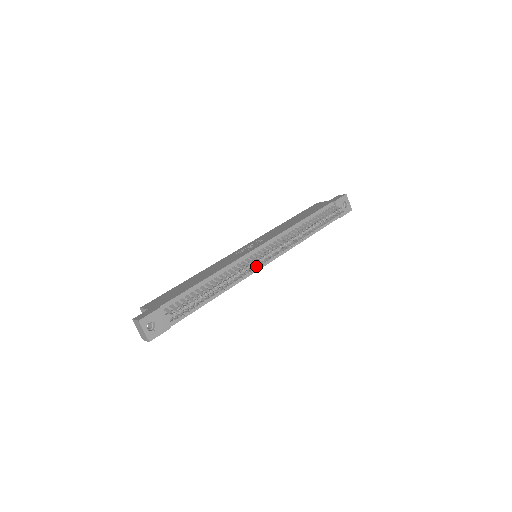
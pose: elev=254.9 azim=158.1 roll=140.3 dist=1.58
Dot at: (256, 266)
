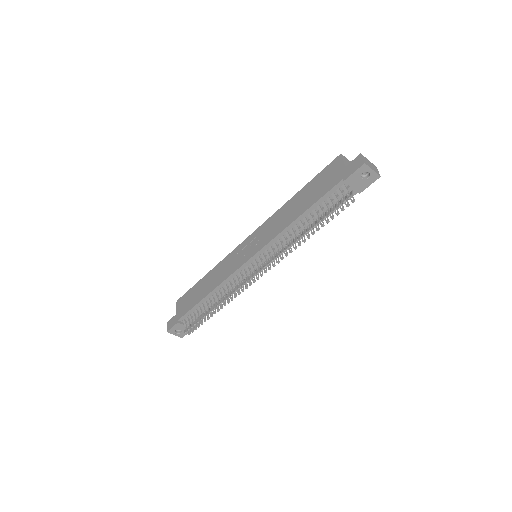
Dot at: (245, 286)
